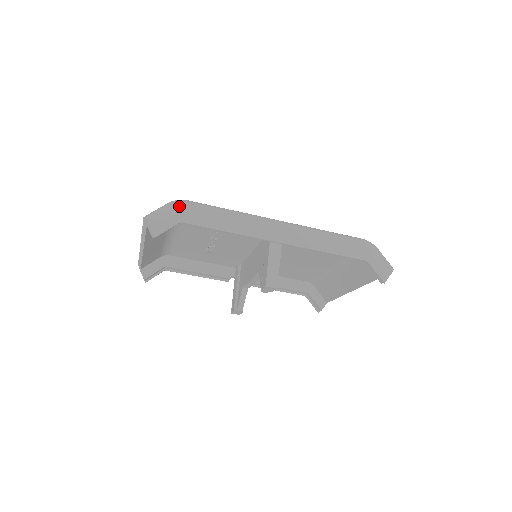
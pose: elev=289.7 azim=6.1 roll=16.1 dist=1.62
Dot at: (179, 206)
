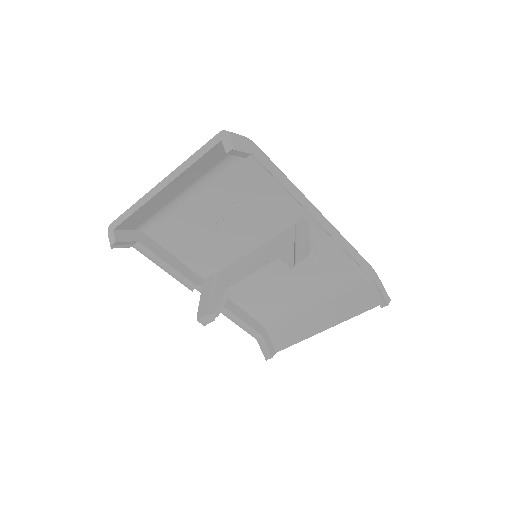
Dot at: (252, 143)
